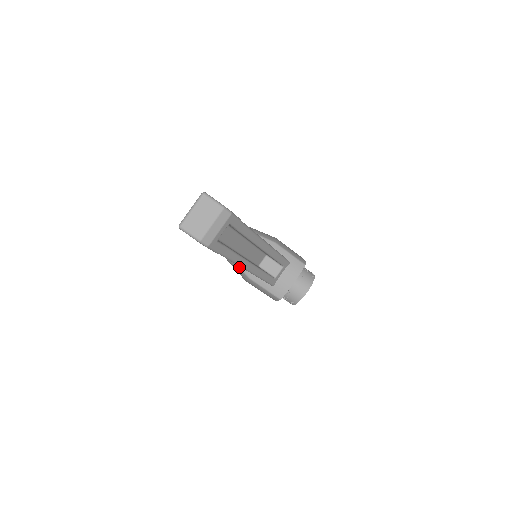
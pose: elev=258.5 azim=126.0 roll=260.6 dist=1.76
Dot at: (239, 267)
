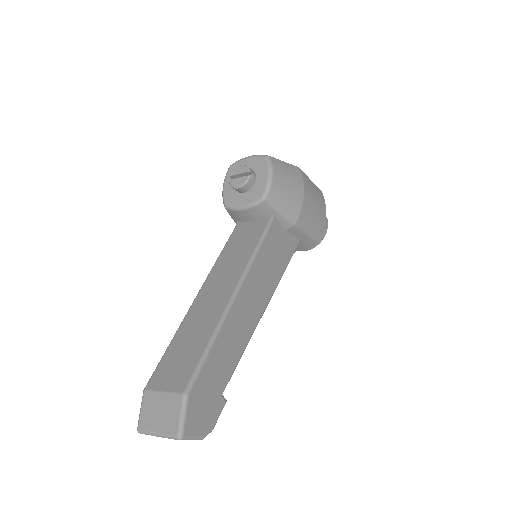
Dot at: (234, 221)
